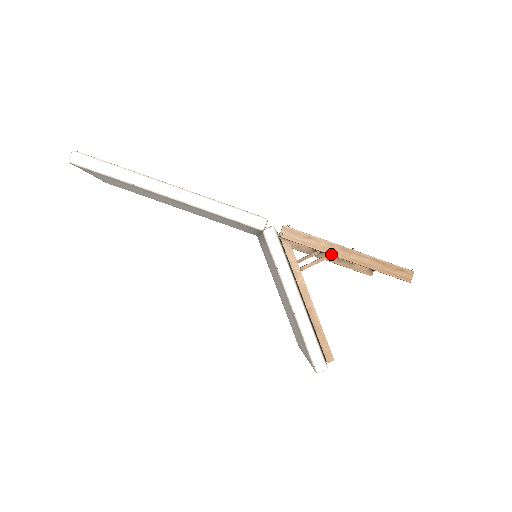
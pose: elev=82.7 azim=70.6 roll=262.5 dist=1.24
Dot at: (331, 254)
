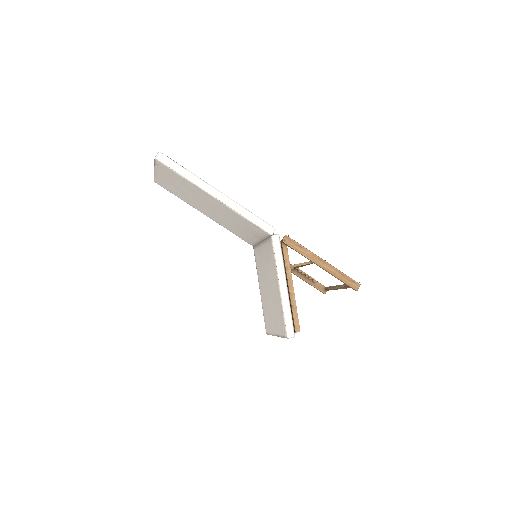
Dot at: (312, 261)
